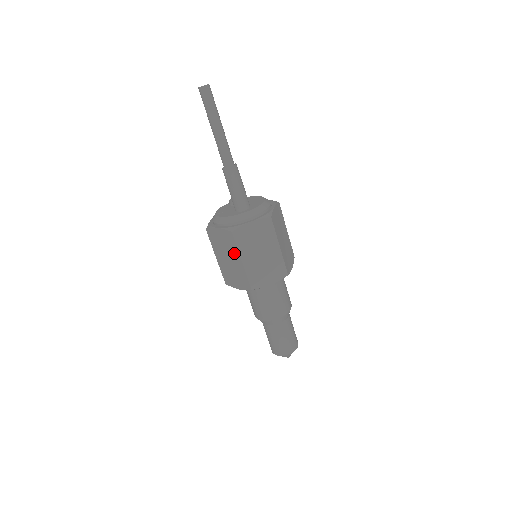
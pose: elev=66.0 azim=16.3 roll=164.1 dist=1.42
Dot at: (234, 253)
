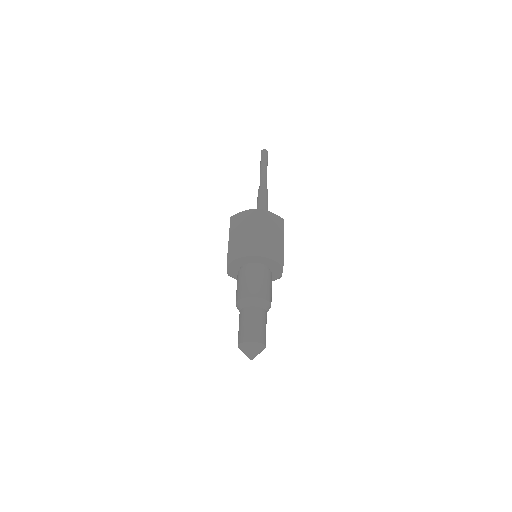
Dot at: (252, 225)
